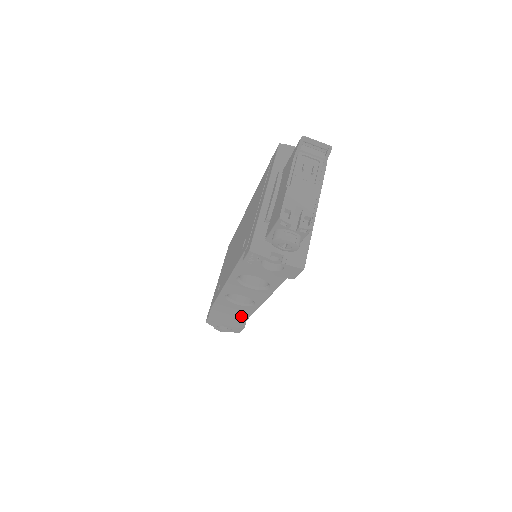
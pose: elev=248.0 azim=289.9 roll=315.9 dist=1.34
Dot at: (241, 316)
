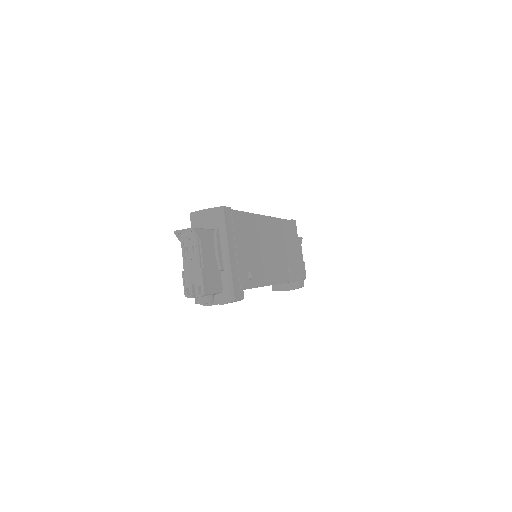
Dot at: occluded
